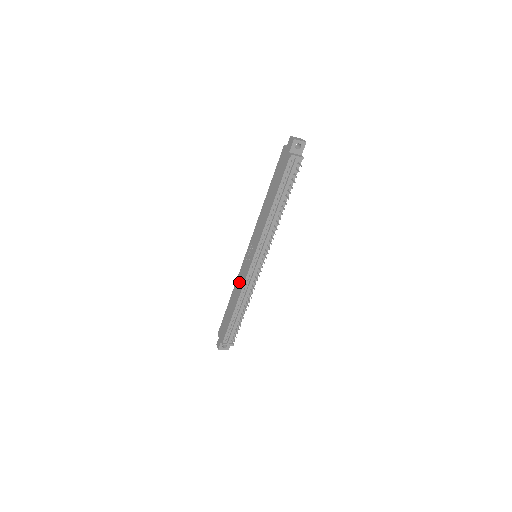
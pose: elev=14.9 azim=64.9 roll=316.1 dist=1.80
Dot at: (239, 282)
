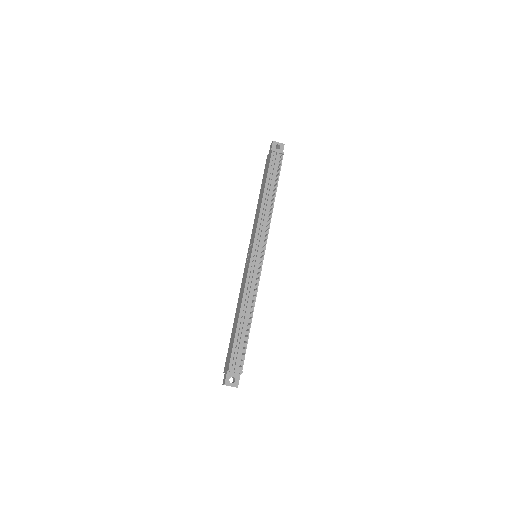
Dot at: (241, 289)
